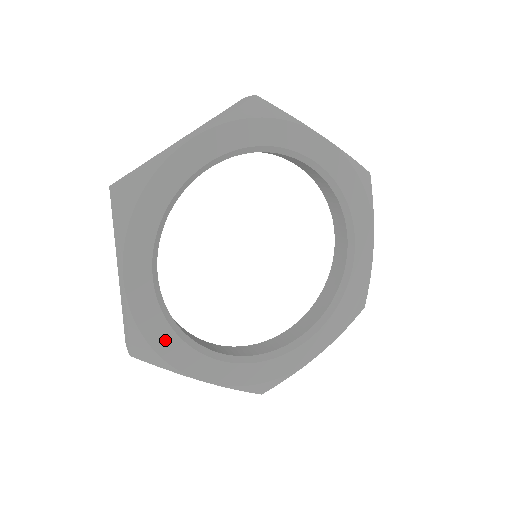
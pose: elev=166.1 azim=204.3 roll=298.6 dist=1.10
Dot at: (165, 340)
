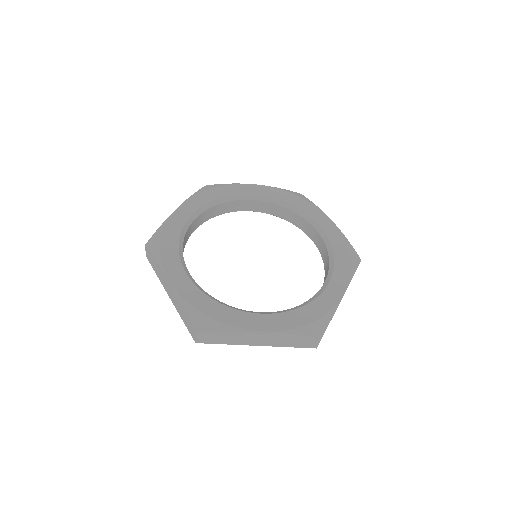
Dot at: (170, 243)
